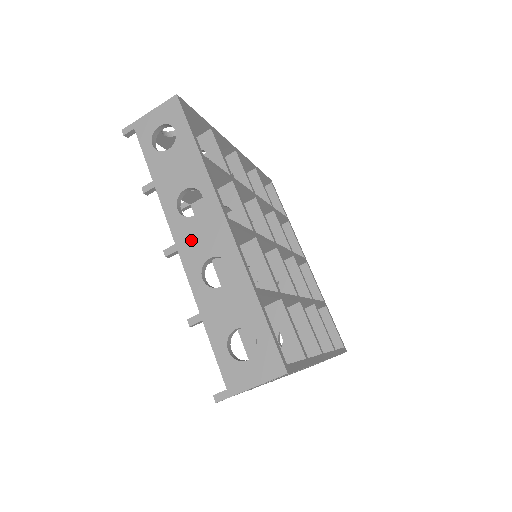
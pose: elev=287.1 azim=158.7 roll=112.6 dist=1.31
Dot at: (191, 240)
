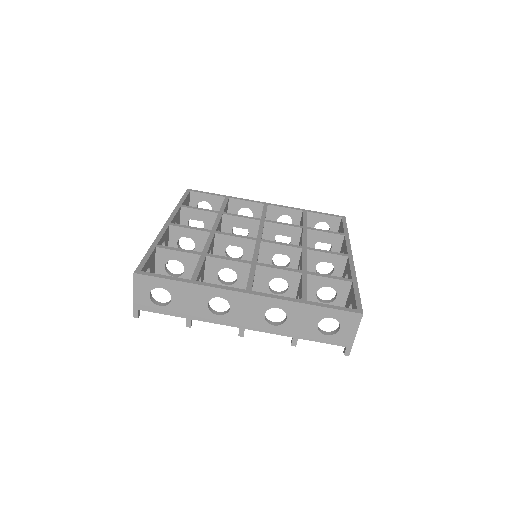
Dot at: (244, 319)
